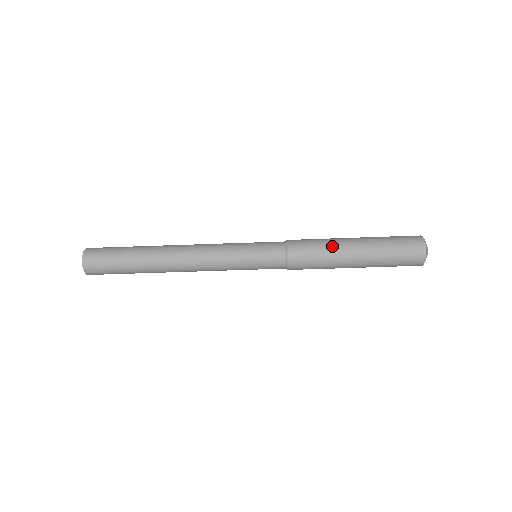
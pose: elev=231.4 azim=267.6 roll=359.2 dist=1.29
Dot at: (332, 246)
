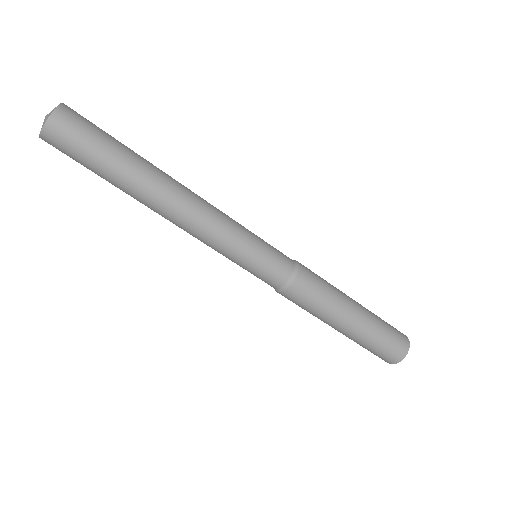
Dot at: (335, 304)
